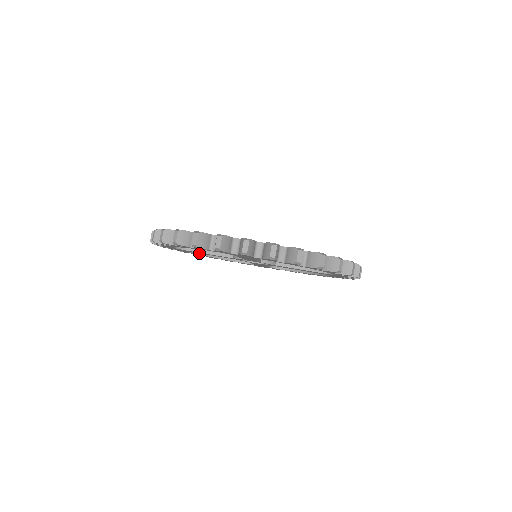
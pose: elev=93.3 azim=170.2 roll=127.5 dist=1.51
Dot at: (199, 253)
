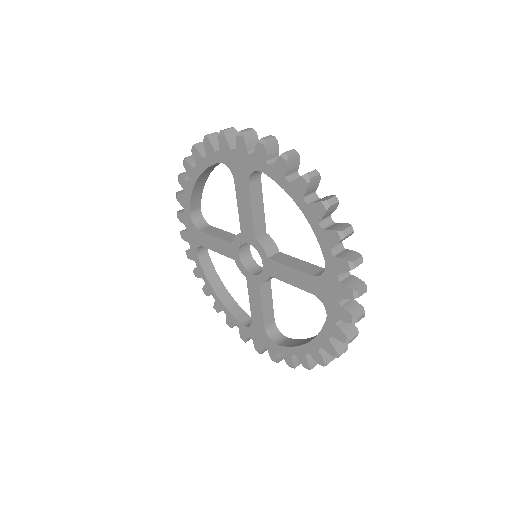
Dot at: (207, 276)
